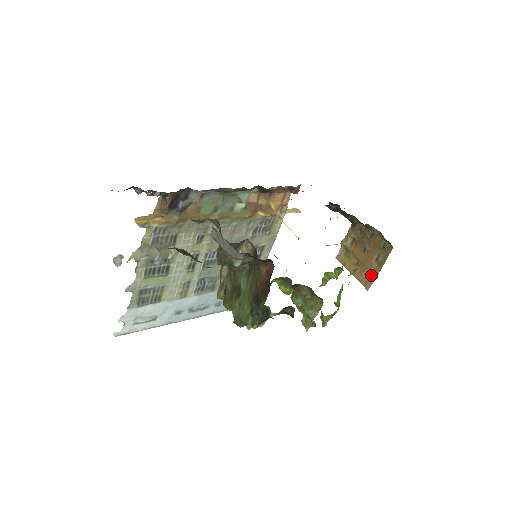
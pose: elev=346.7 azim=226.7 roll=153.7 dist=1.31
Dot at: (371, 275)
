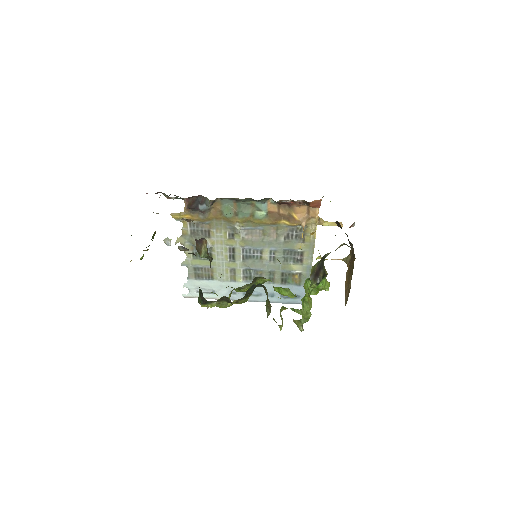
Dot at: (348, 294)
